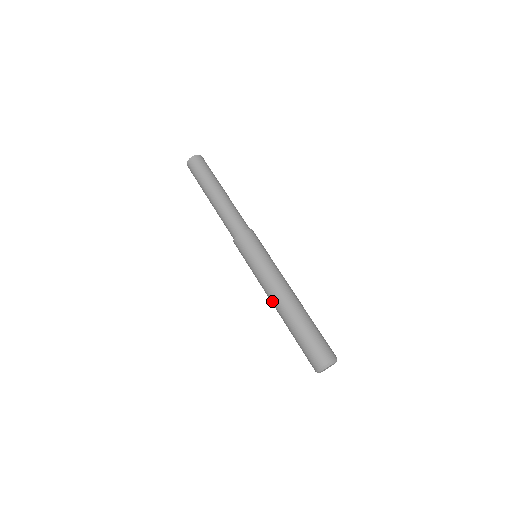
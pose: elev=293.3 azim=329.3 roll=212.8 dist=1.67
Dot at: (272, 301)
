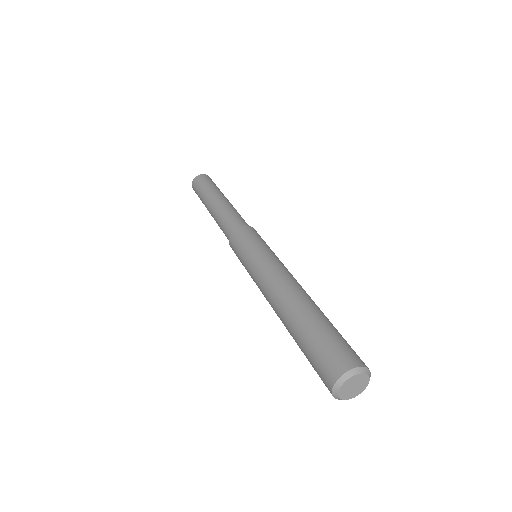
Dot at: occluded
